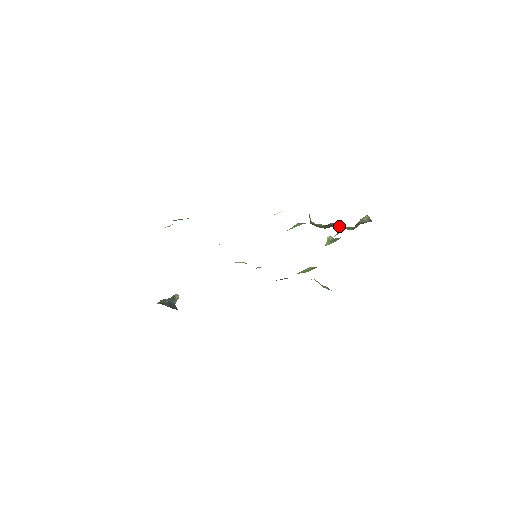
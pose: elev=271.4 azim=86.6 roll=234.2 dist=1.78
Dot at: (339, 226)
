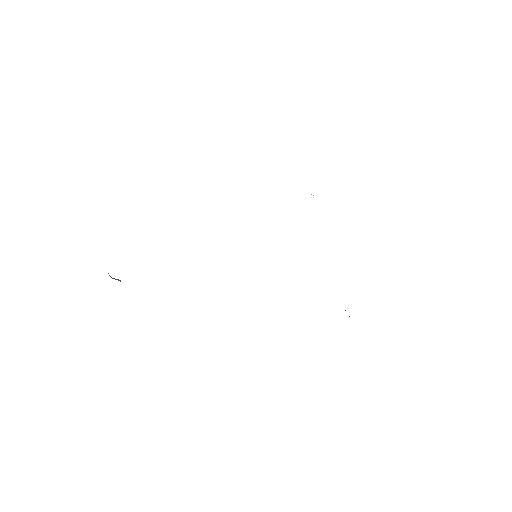
Dot at: occluded
